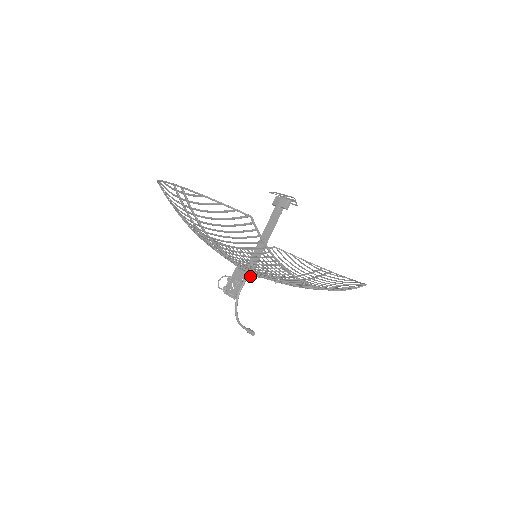
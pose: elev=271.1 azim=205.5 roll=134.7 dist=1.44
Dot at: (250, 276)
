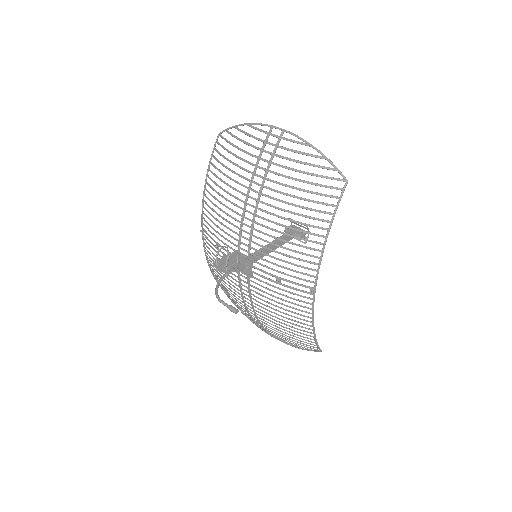
Dot at: (243, 268)
